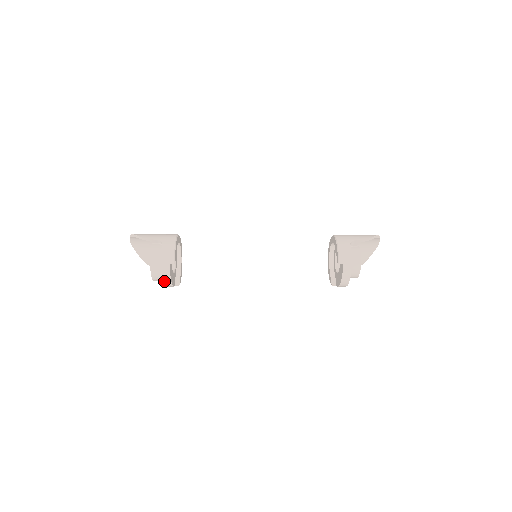
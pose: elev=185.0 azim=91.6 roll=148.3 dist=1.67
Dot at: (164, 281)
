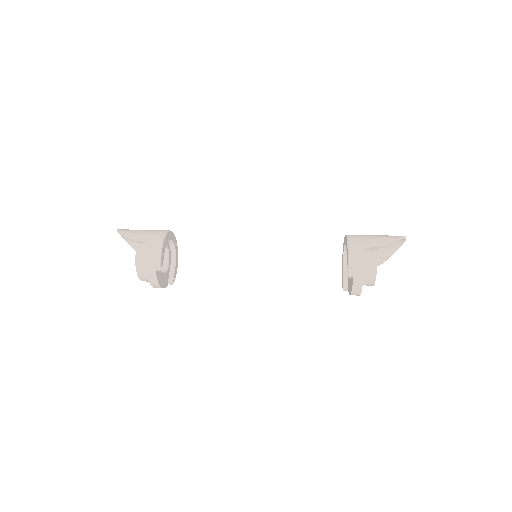
Dot at: (153, 286)
